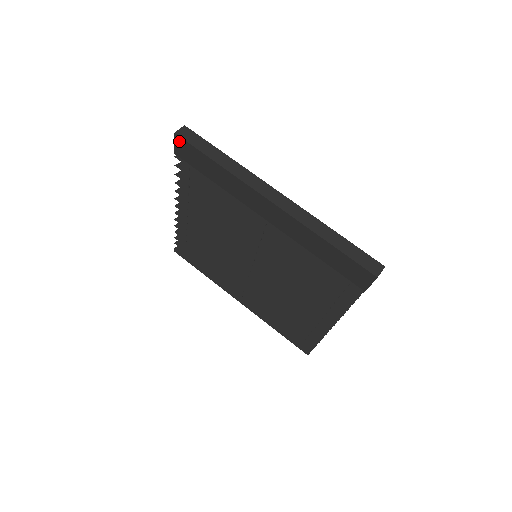
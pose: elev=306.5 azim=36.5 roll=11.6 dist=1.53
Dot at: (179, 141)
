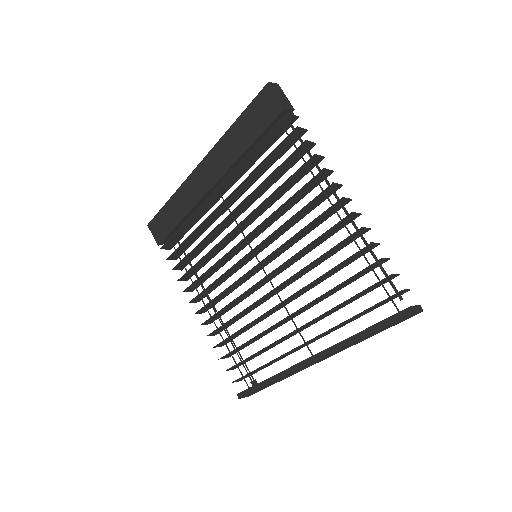
Dot at: (152, 227)
